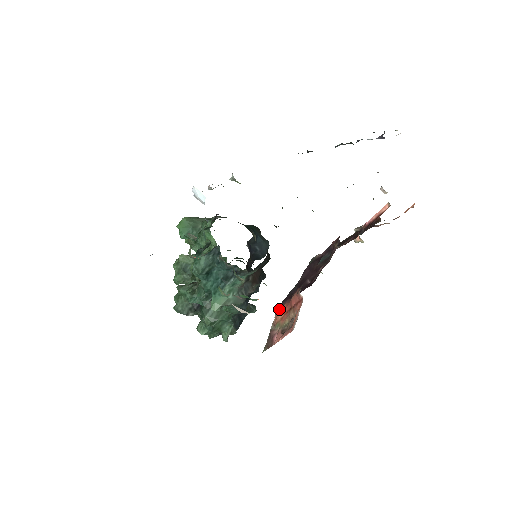
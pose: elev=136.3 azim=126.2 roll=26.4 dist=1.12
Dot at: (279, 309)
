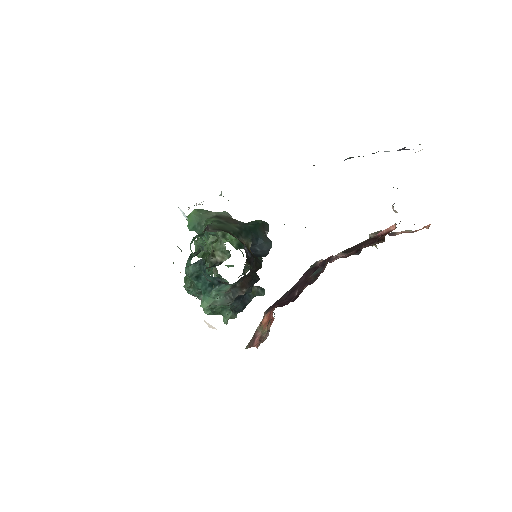
Dot at: (266, 313)
